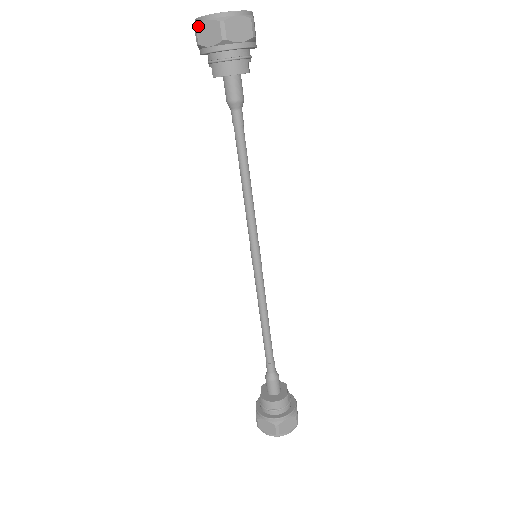
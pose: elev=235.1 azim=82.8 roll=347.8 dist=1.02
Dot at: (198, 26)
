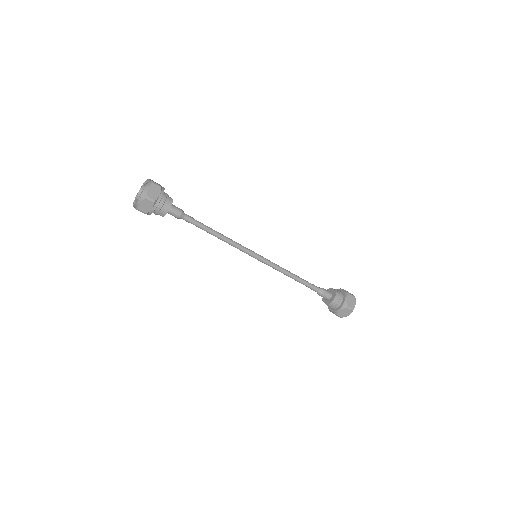
Dot at: (139, 208)
